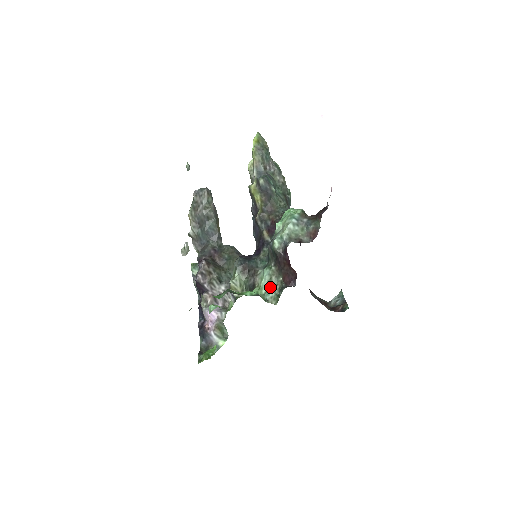
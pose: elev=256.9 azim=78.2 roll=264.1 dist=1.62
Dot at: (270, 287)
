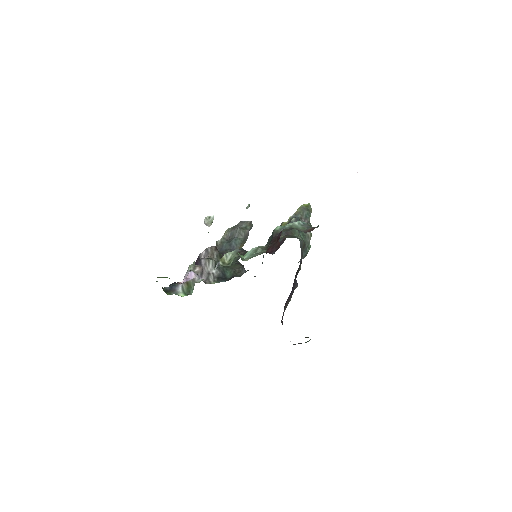
Dot at: (253, 254)
